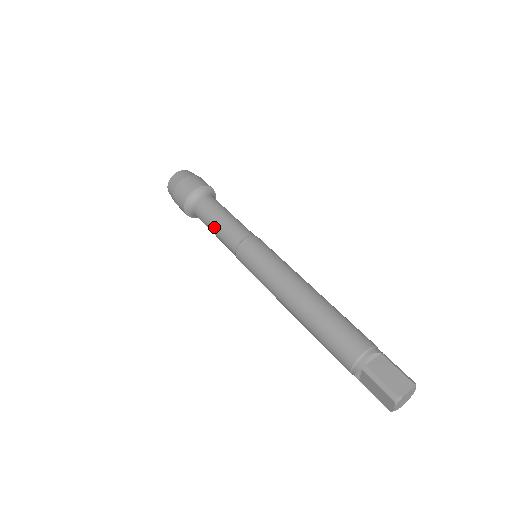
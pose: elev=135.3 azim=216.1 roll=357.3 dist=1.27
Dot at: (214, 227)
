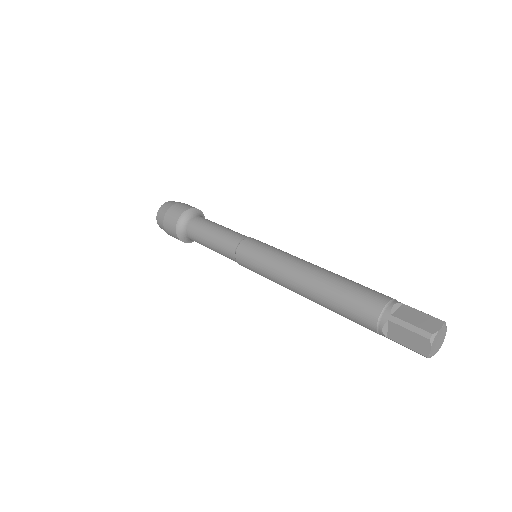
Dot at: (209, 239)
